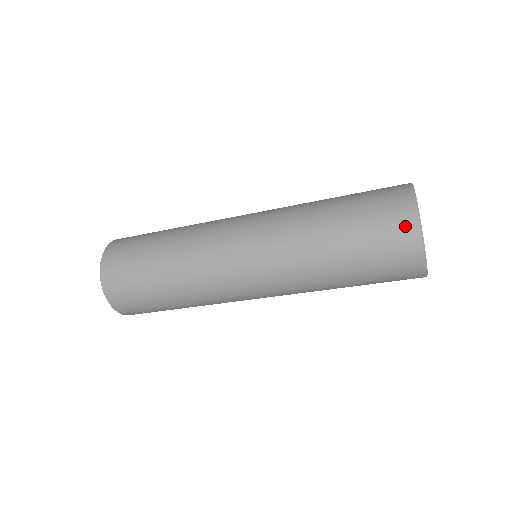
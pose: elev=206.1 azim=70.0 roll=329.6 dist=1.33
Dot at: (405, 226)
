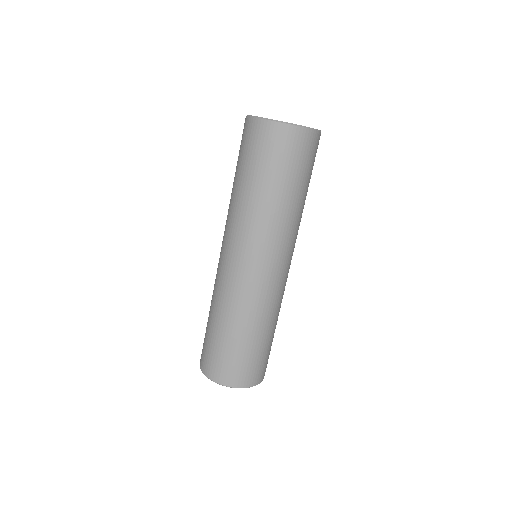
Dot at: (244, 127)
